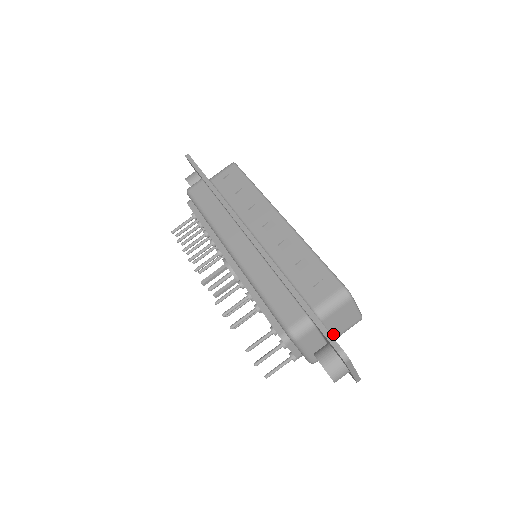
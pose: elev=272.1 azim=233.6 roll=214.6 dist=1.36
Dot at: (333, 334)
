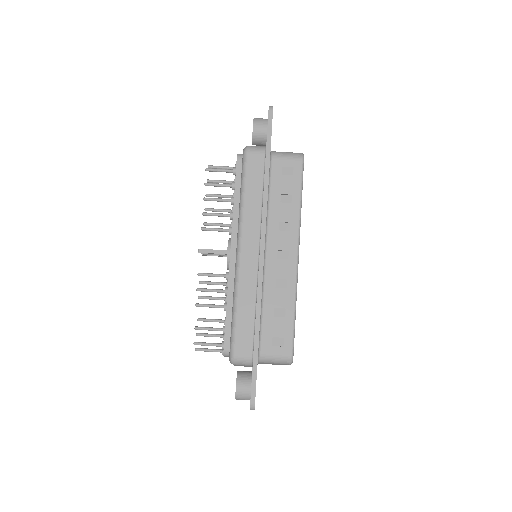
Dot at: (261, 363)
